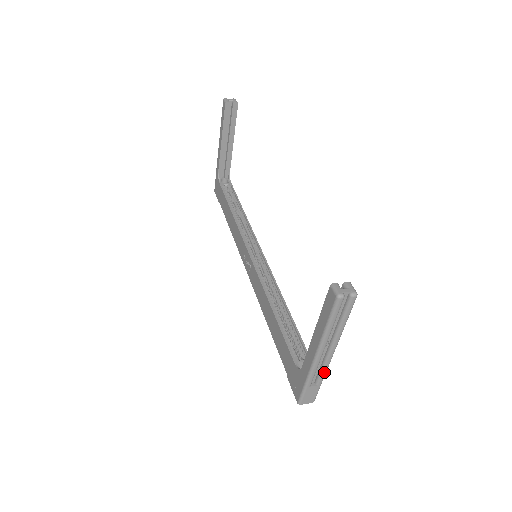
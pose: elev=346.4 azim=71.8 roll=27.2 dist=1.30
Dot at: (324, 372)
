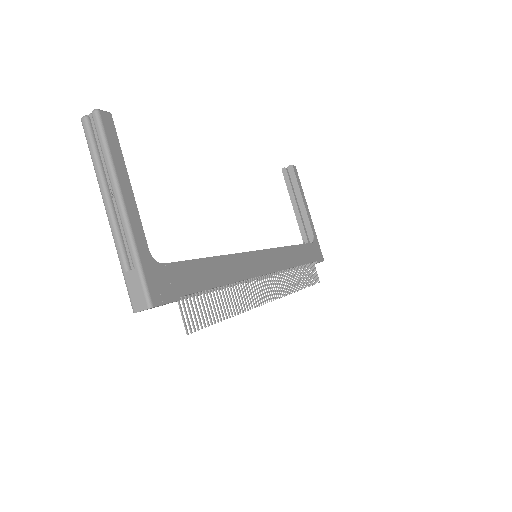
Dot at: (129, 241)
